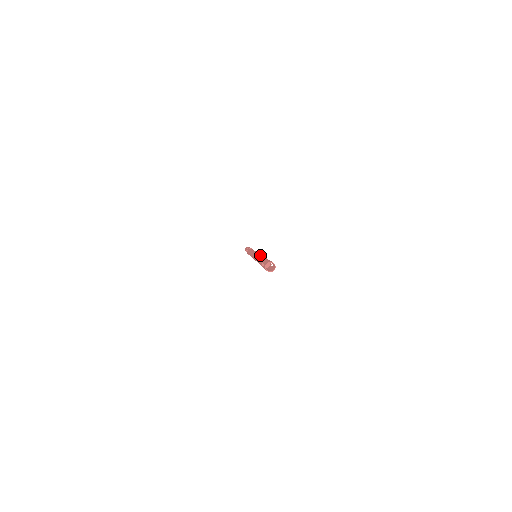
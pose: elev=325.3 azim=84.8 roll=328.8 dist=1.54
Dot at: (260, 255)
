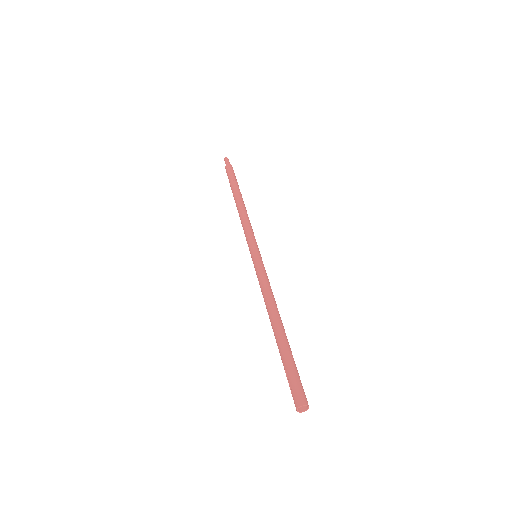
Dot at: (272, 304)
